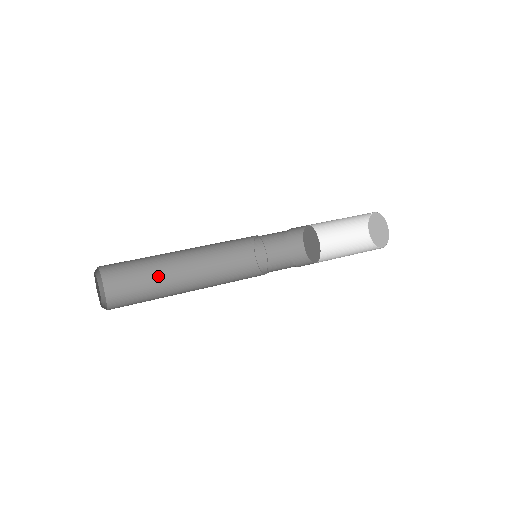
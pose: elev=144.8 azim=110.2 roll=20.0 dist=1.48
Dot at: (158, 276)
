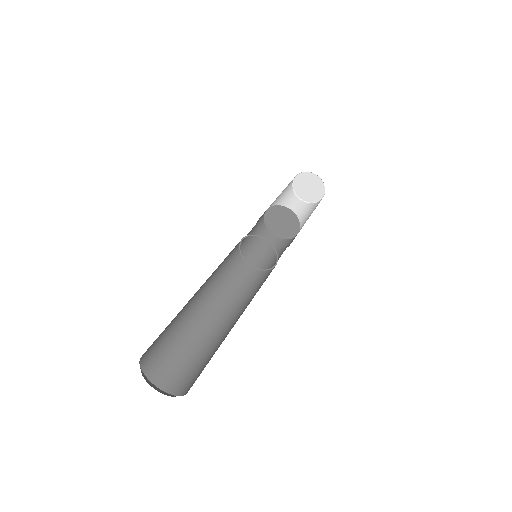
Dot at: (180, 318)
